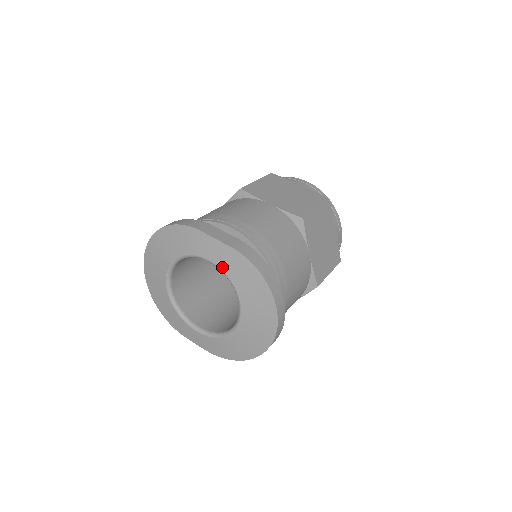
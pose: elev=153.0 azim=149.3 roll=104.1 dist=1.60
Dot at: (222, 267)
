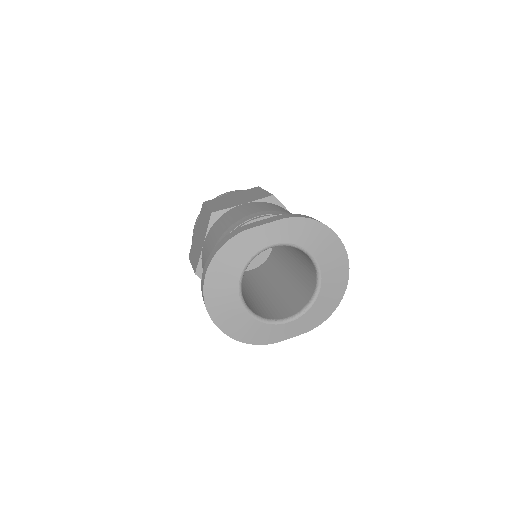
Dot at: (285, 240)
